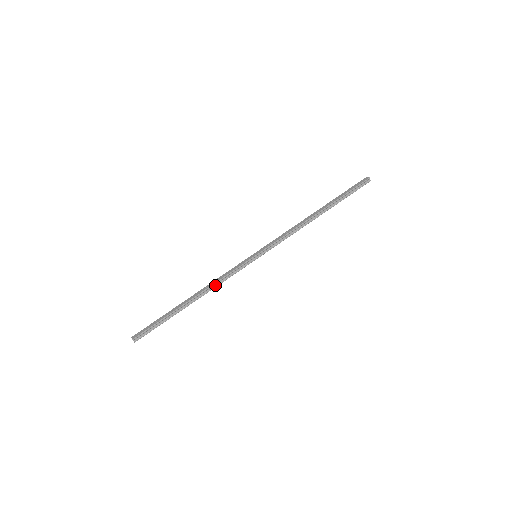
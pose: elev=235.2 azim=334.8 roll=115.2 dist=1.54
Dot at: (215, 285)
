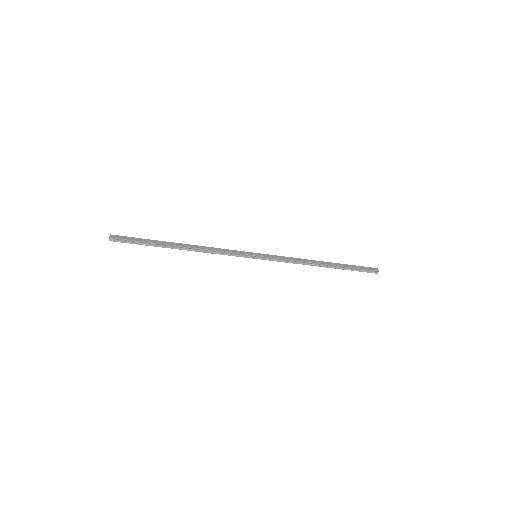
Dot at: (208, 251)
